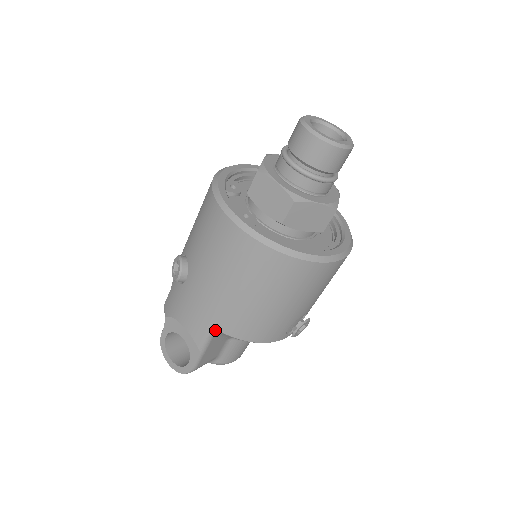
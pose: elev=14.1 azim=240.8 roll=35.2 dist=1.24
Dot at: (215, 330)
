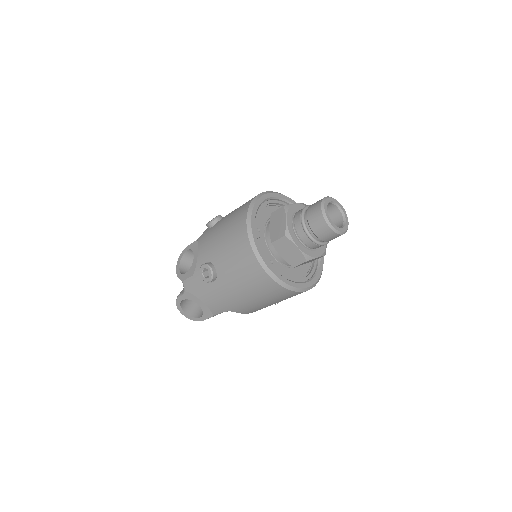
Dot at: occluded
